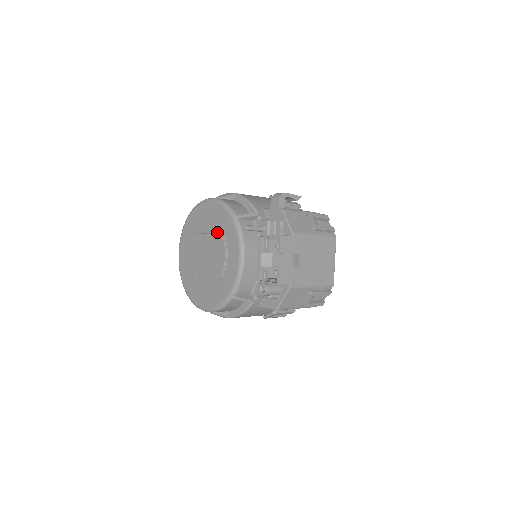
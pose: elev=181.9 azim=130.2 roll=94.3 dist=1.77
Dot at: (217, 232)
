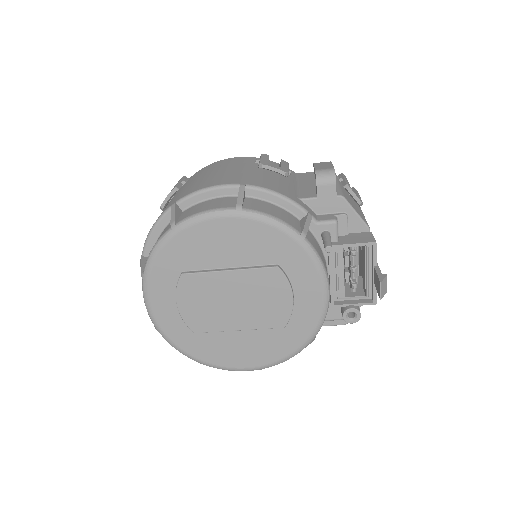
Dot at: (259, 263)
